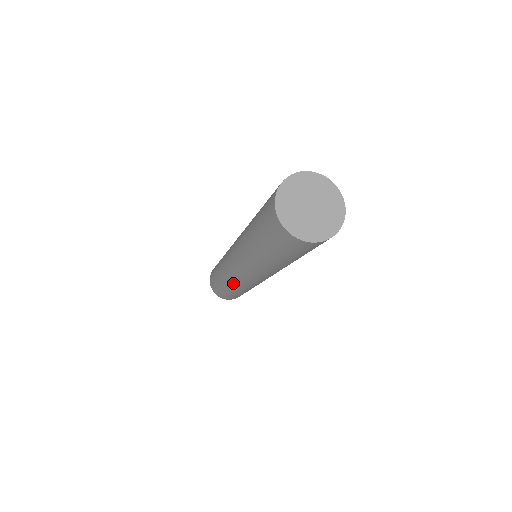
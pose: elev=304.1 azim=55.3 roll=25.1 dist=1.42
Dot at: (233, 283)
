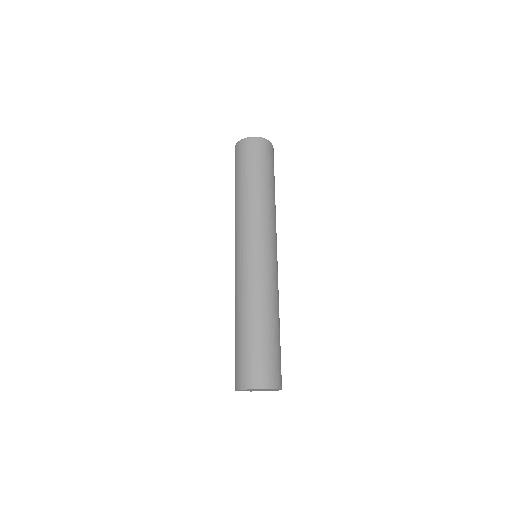
Dot at: occluded
